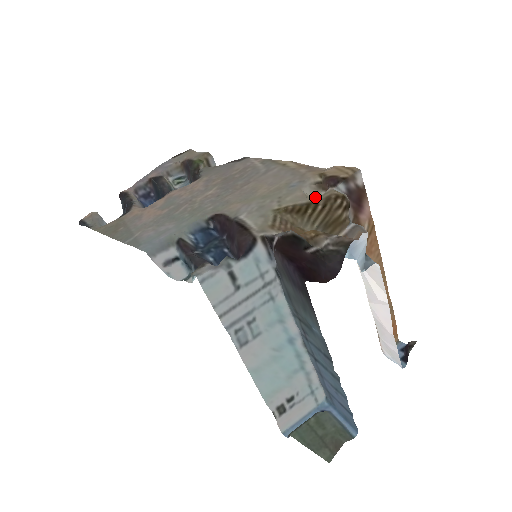
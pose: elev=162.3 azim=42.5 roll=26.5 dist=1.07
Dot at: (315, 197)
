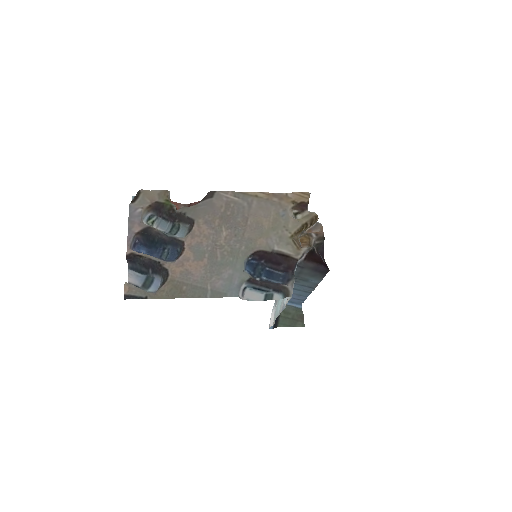
Dot at: (293, 216)
